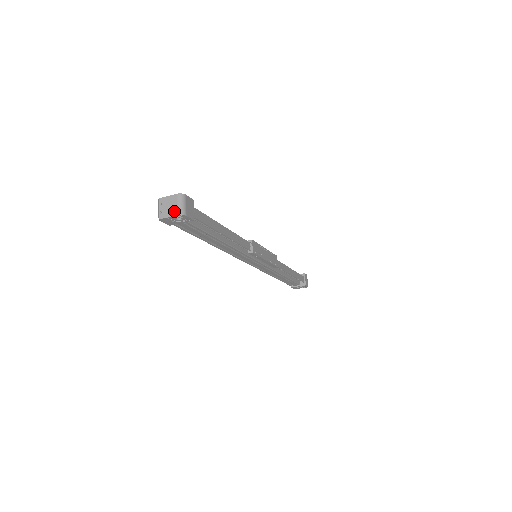
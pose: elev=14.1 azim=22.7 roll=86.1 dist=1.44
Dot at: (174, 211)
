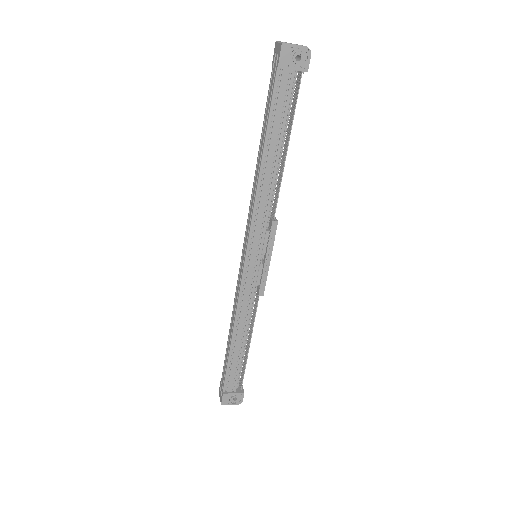
Dot at: (301, 45)
